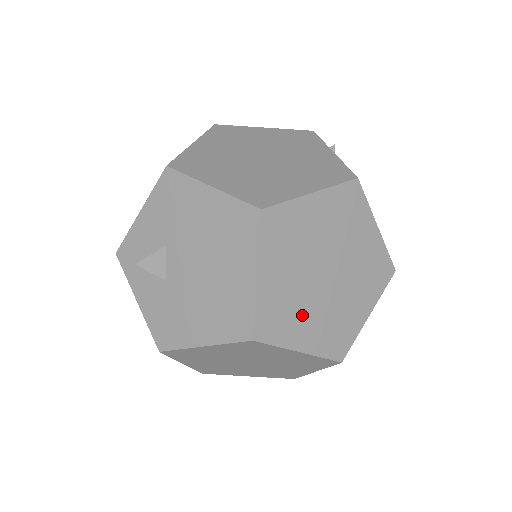
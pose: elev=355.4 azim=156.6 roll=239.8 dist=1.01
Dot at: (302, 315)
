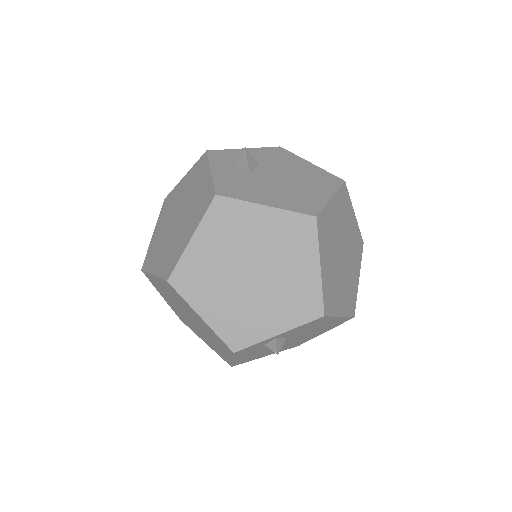
Dot at: (330, 251)
